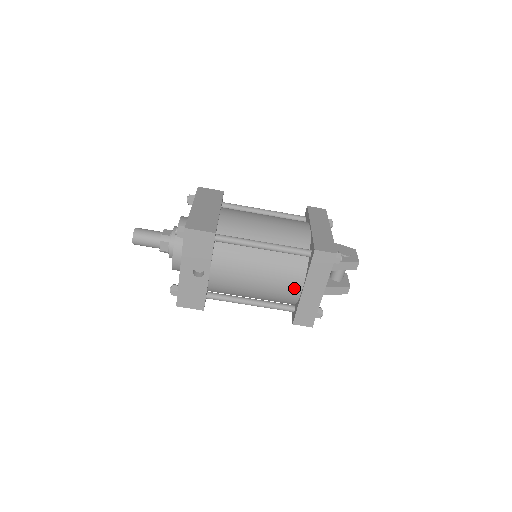
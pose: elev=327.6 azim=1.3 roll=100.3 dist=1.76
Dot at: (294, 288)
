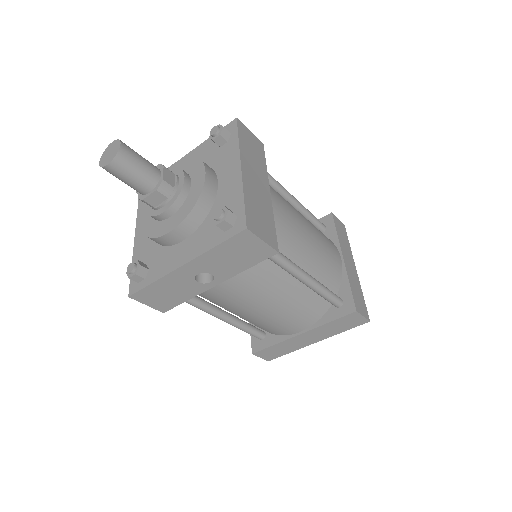
Dot at: (292, 329)
